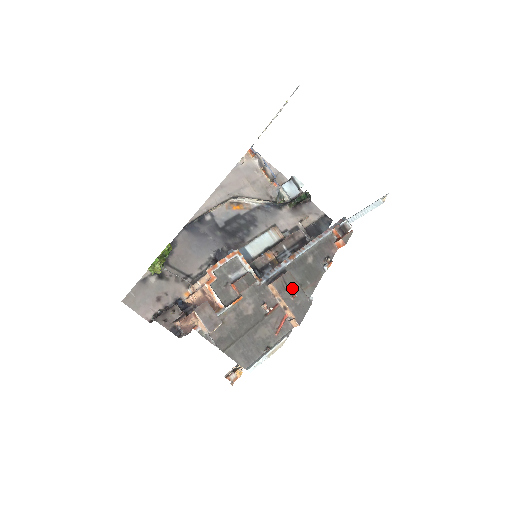
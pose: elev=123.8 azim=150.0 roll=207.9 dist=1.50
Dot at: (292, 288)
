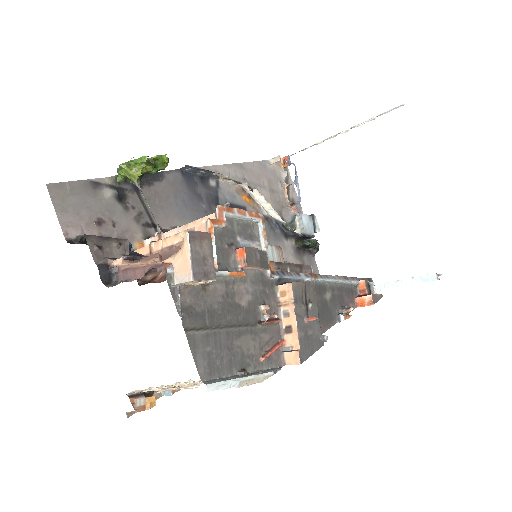
Dot at: (310, 307)
